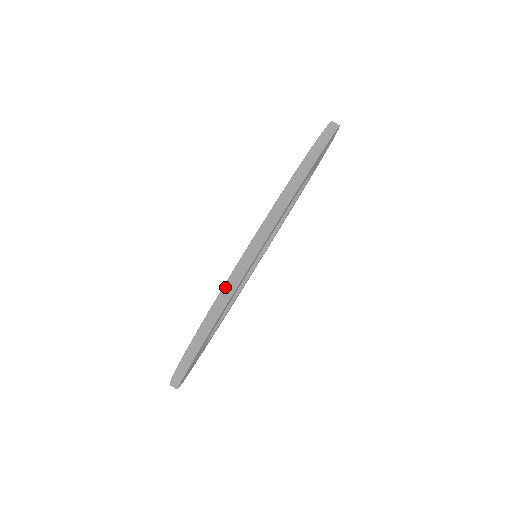
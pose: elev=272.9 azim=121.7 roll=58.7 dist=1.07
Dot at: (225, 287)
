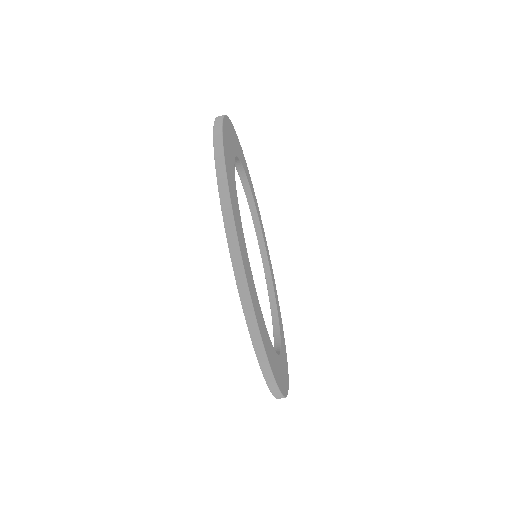
Dot at: (237, 280)
